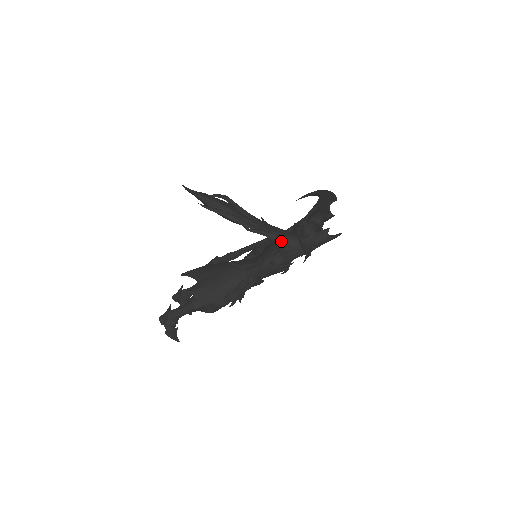
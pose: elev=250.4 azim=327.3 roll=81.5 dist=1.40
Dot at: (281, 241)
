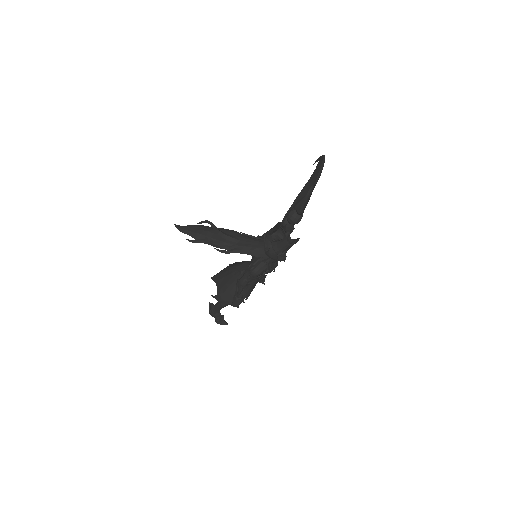
Dot at: (254, 254)
